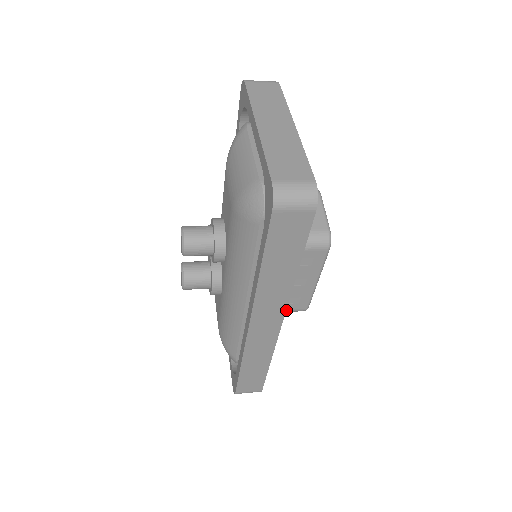
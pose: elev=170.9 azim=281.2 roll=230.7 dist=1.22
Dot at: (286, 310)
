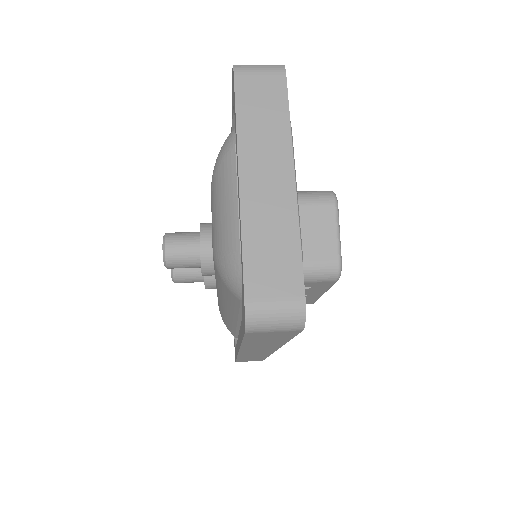
Dot at: occluded
